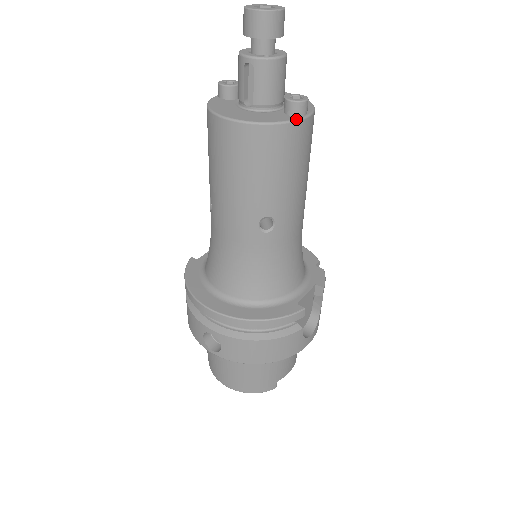
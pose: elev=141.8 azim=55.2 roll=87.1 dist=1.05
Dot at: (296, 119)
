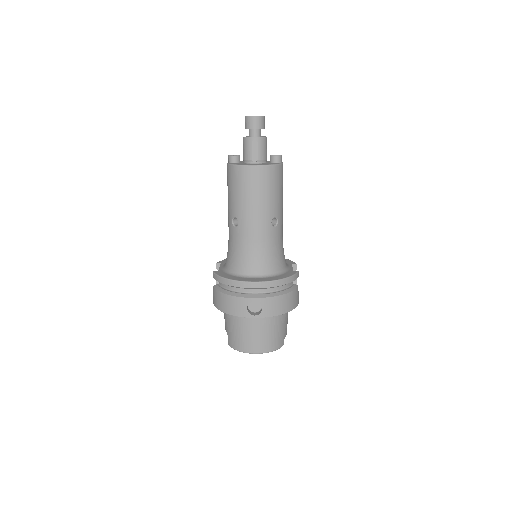
Dot at: (281, 163)
